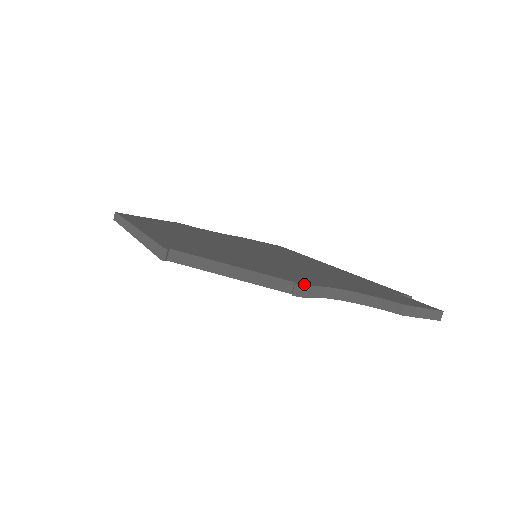
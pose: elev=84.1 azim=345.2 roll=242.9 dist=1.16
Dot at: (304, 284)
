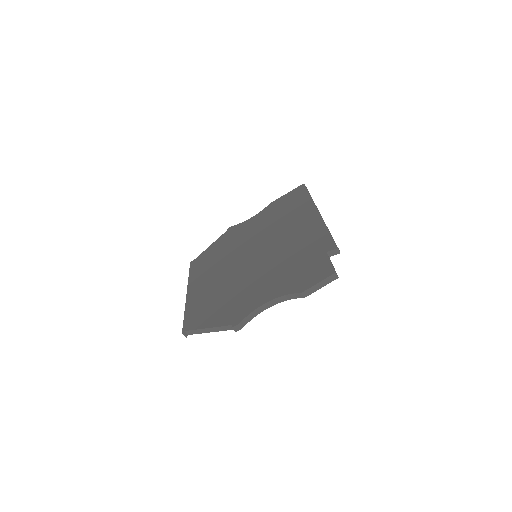
Dot at: (237, 323)
